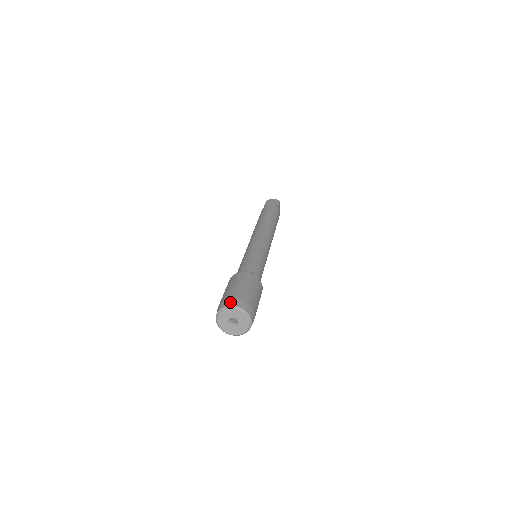
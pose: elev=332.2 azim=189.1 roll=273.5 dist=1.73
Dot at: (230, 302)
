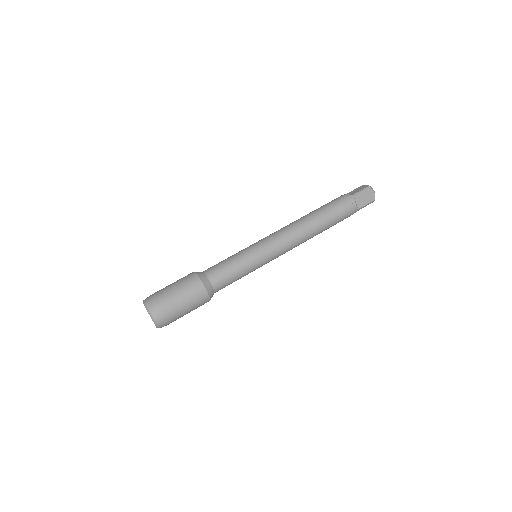
Dot at: (147, 297)
